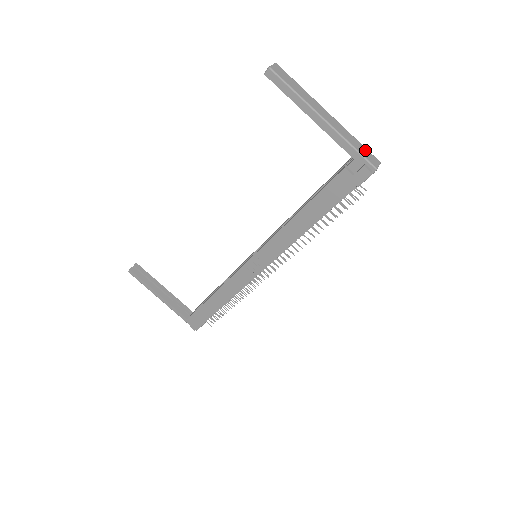
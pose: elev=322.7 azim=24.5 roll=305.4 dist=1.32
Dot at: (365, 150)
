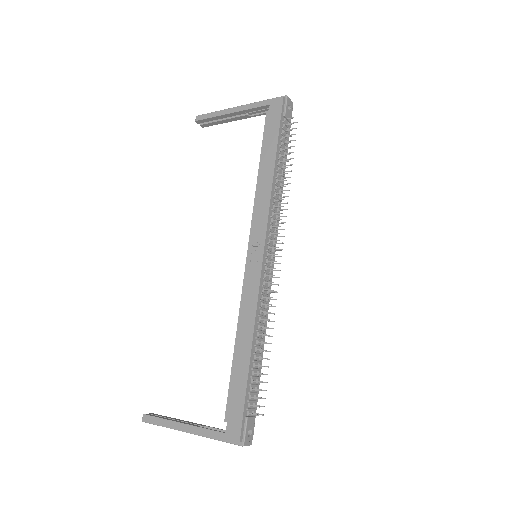
Dot at: occluded
